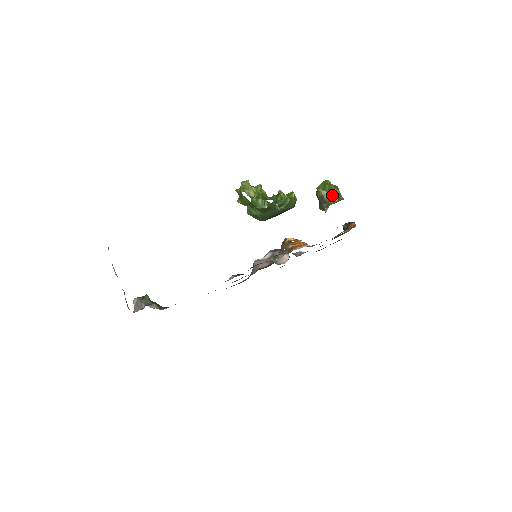
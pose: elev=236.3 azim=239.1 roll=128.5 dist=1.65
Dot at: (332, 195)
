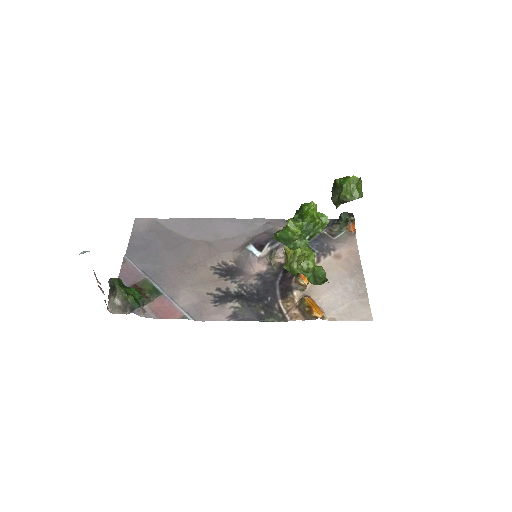
Dot at: occluded
